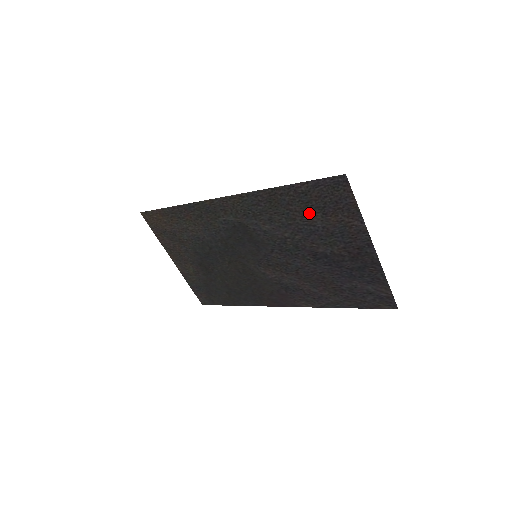
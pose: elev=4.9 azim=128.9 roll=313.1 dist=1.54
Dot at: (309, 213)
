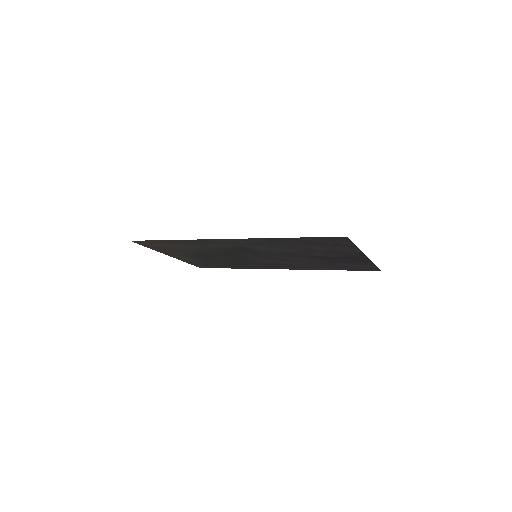
Dot at: (310, 246)
